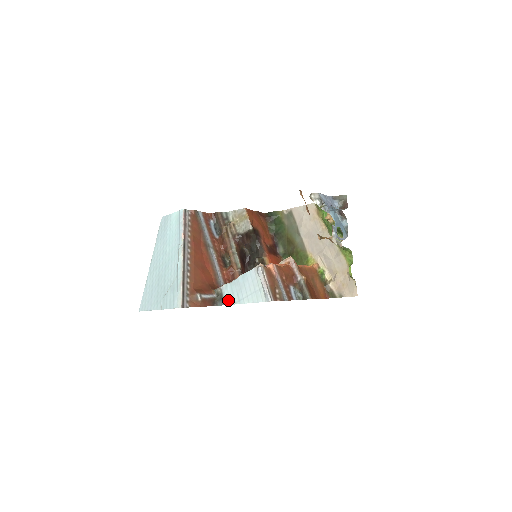
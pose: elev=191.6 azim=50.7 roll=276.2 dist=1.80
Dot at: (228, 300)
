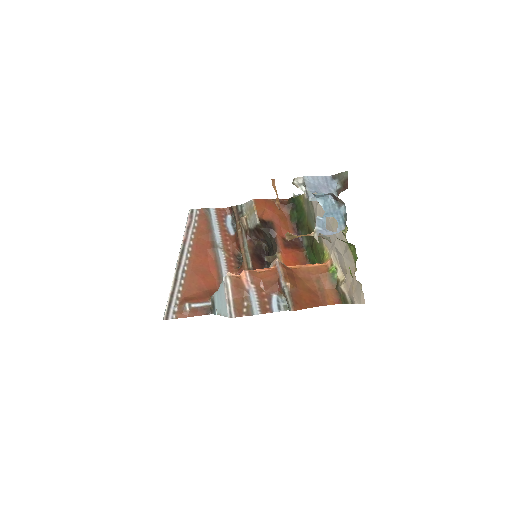
Dot at: (216, 309)
